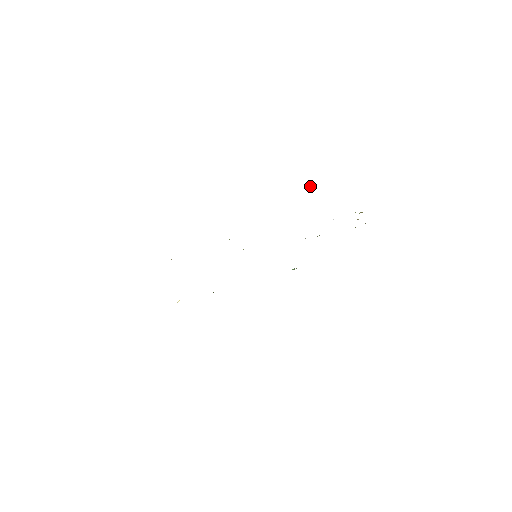
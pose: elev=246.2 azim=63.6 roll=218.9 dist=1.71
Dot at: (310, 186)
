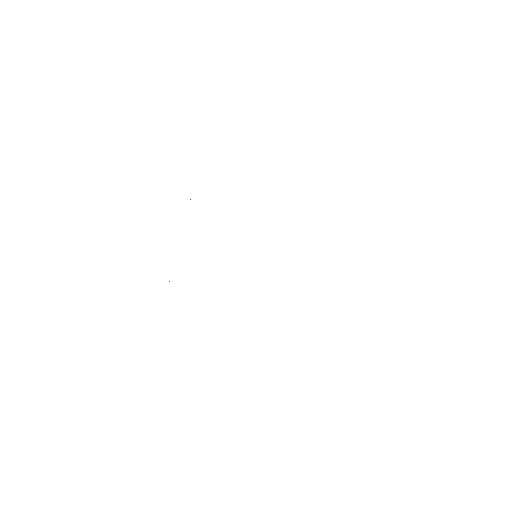
Dot at: occluded
